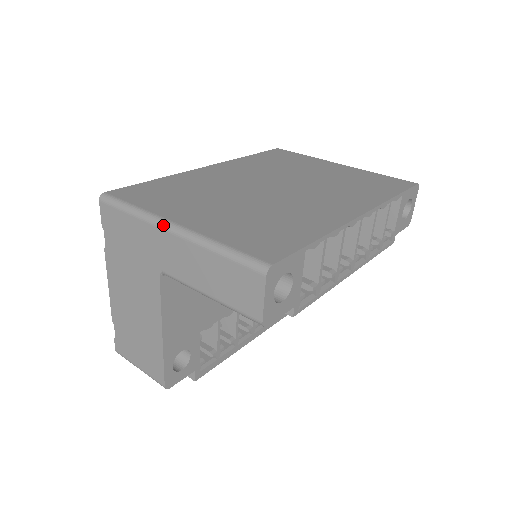
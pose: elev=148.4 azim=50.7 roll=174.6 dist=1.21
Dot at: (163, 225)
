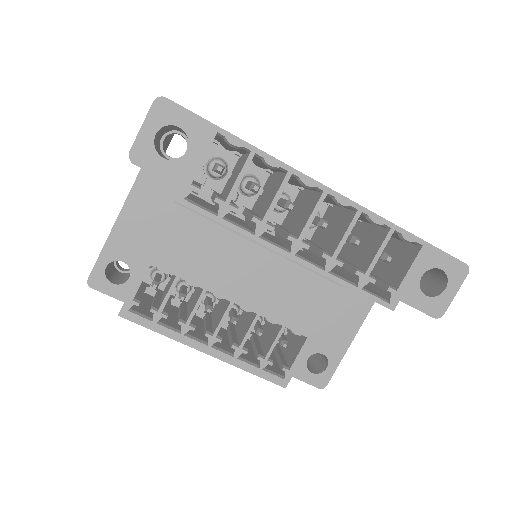
Dot at: occluded
